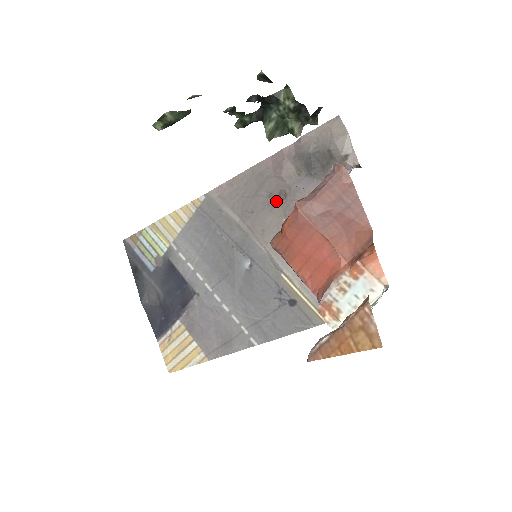
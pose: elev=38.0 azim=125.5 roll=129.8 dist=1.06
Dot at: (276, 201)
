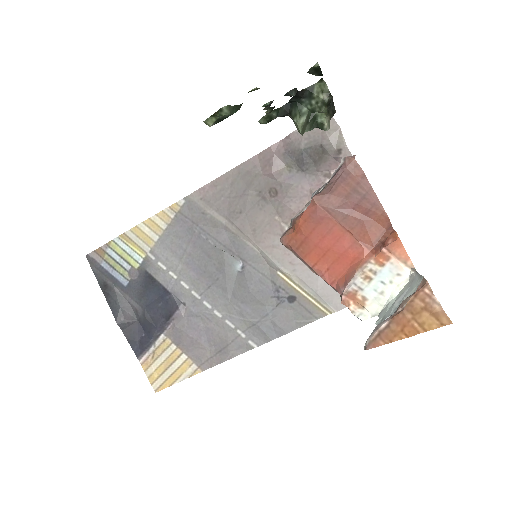
Dot at: (266, 199)
